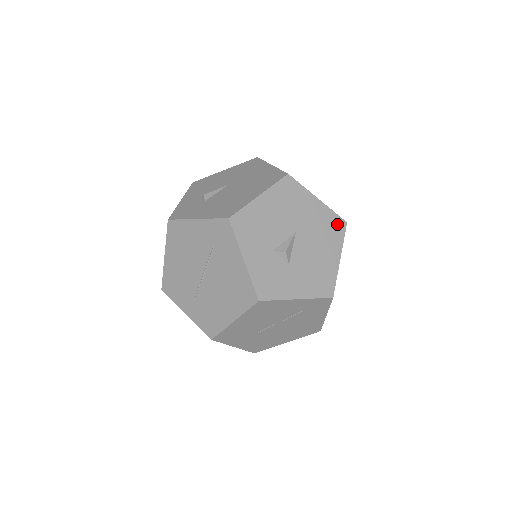
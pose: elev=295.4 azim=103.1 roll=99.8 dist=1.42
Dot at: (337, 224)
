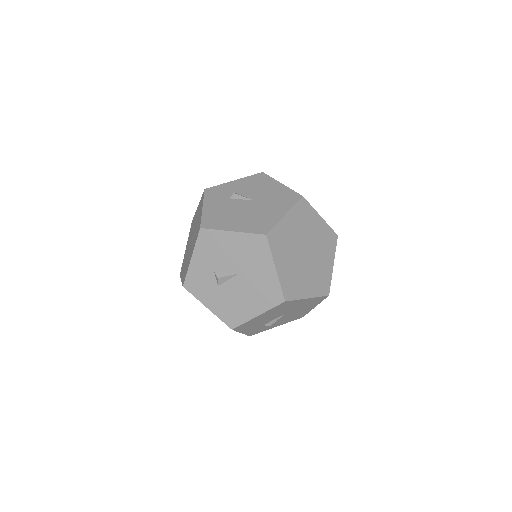
Dot at: (276, 295)
